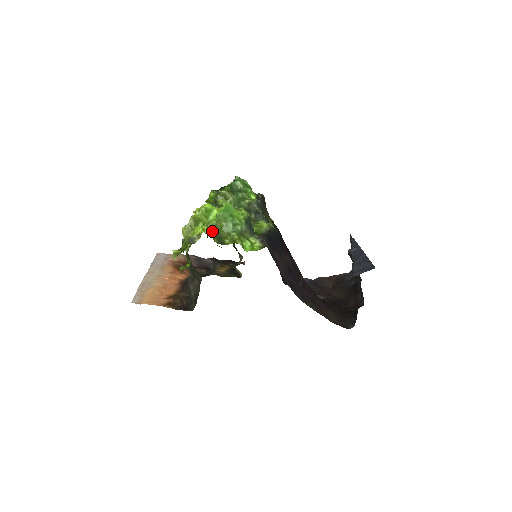
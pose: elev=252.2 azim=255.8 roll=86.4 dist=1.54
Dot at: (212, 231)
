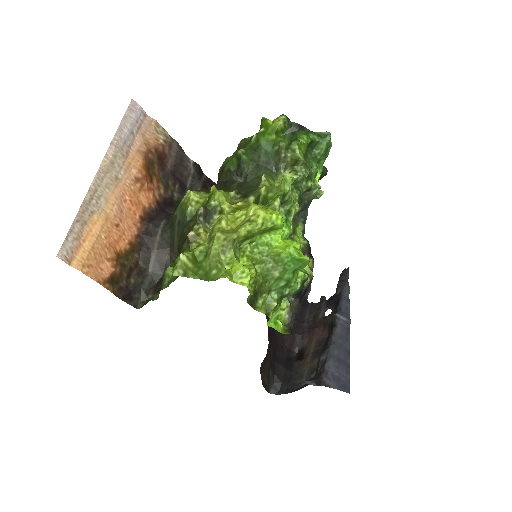
Dot at: (256, 278)
